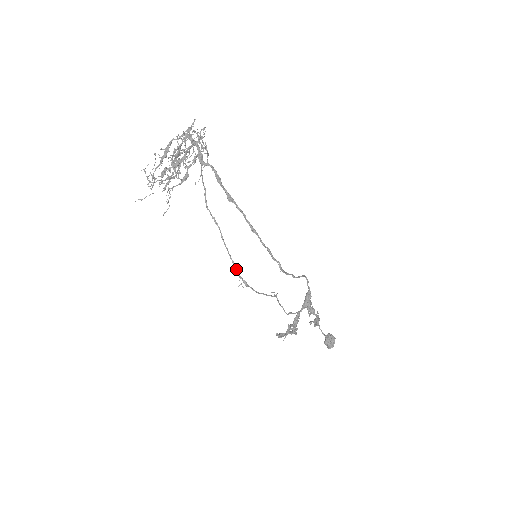
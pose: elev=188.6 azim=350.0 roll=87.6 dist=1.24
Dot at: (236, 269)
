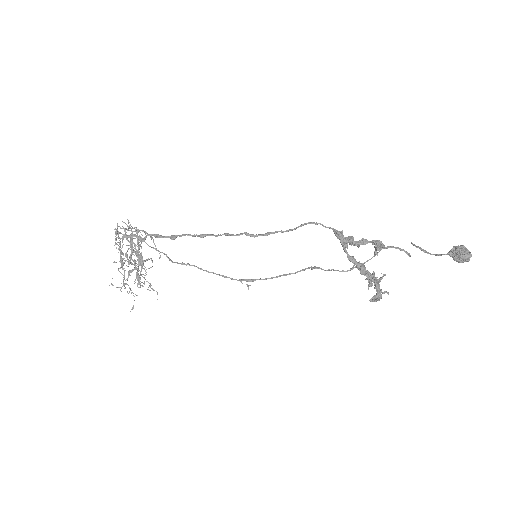
Dot at: (231, 279)
